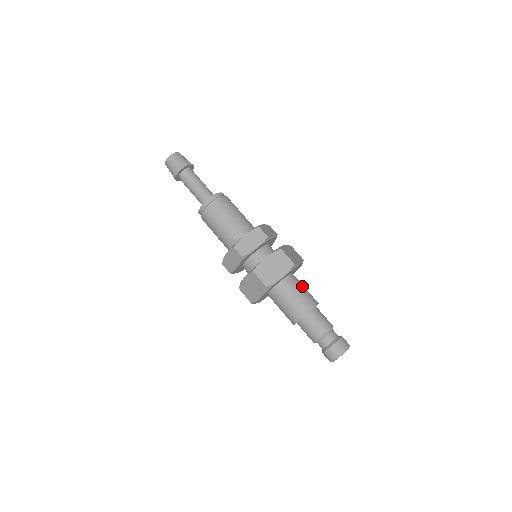
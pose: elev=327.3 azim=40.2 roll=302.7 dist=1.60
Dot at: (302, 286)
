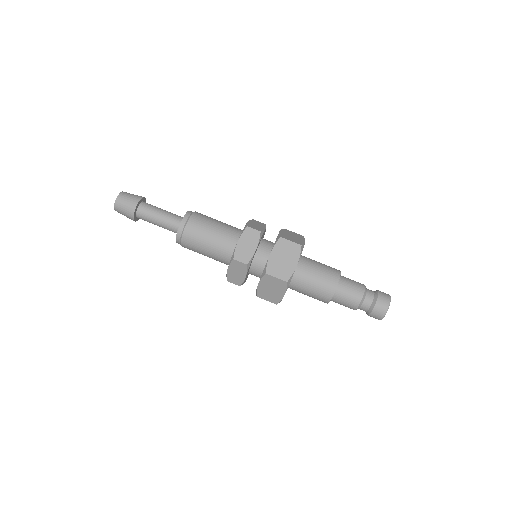
Dot at: occluded
